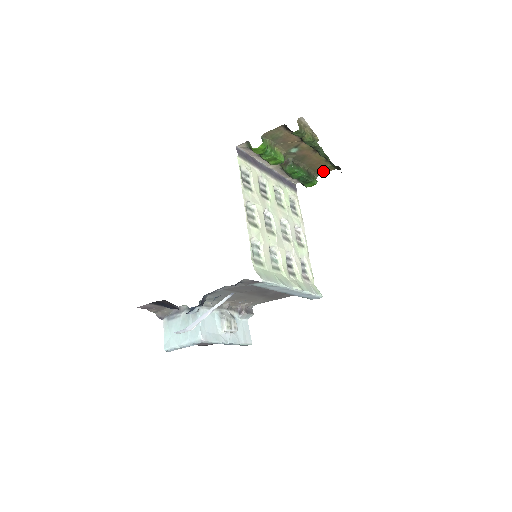
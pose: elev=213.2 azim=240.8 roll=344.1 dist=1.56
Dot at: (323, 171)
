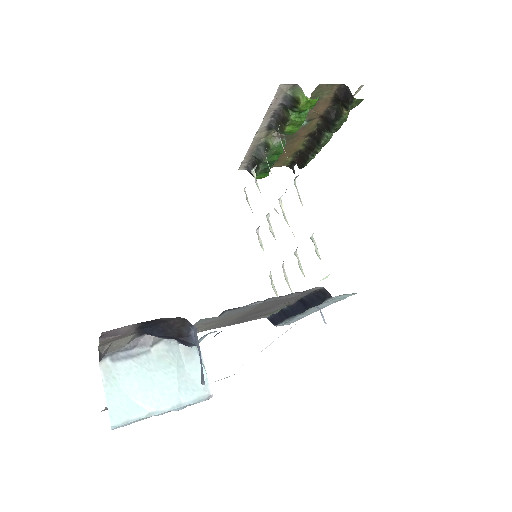
Dot at: (276, 164)
